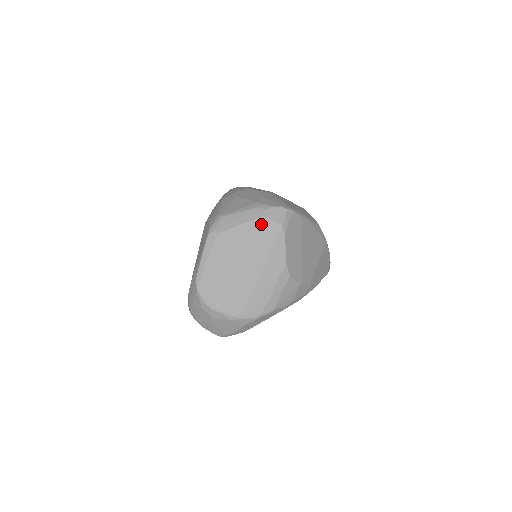
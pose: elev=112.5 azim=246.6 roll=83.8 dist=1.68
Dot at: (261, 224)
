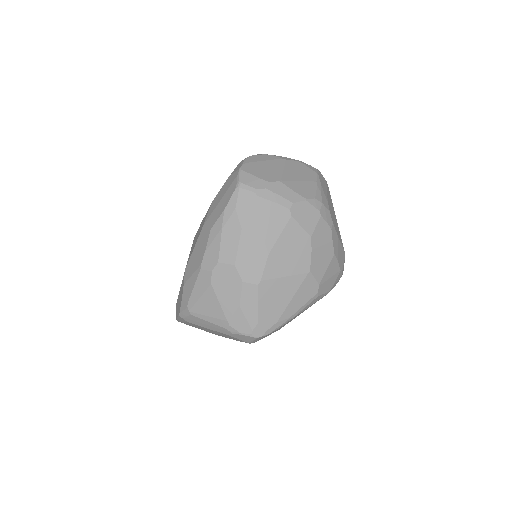
Dot at: occluded
